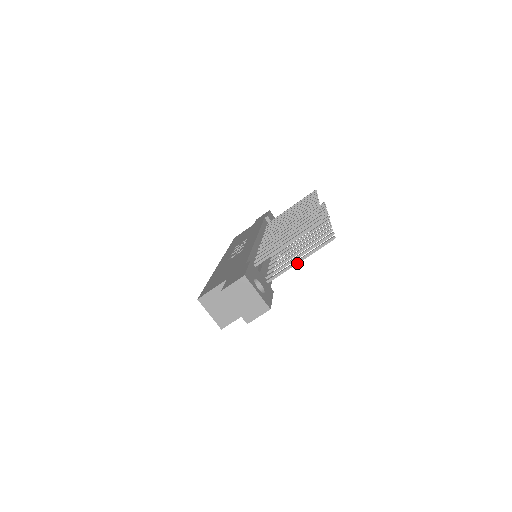
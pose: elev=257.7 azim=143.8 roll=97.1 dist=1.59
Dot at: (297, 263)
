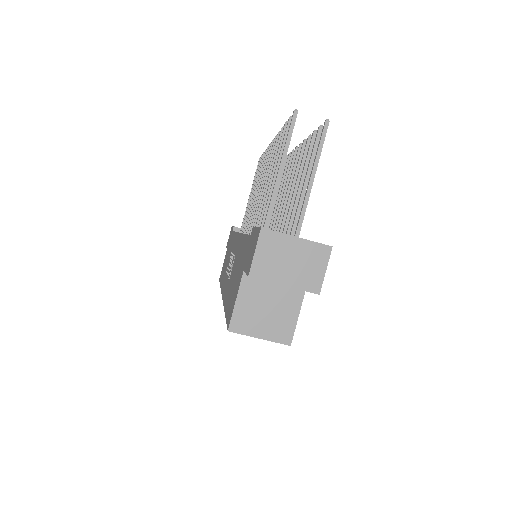
Dot at: (310, 188)
